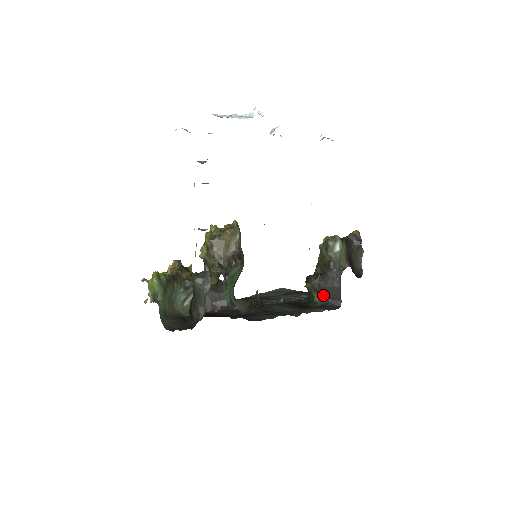
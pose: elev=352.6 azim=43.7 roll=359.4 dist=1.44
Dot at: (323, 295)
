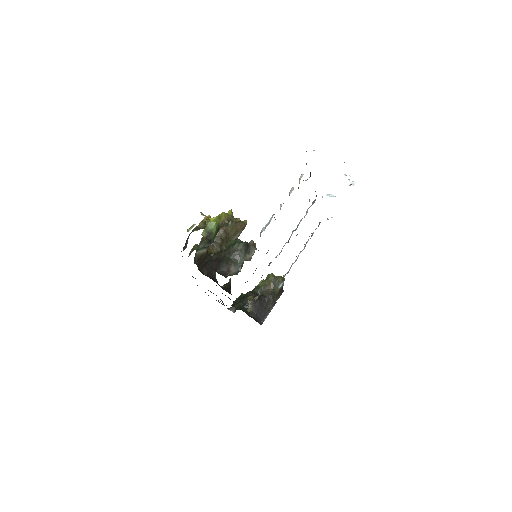
Dot at: (255, 310)
